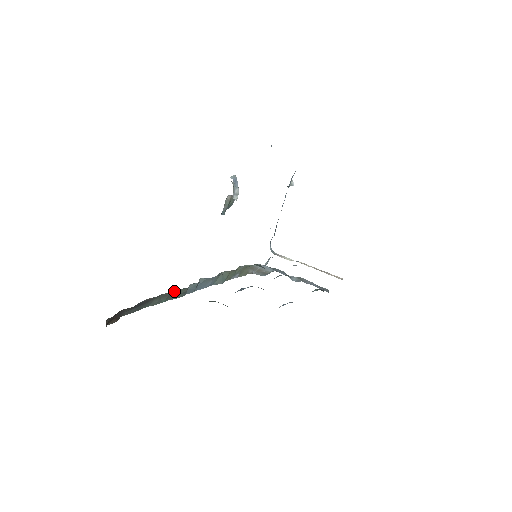
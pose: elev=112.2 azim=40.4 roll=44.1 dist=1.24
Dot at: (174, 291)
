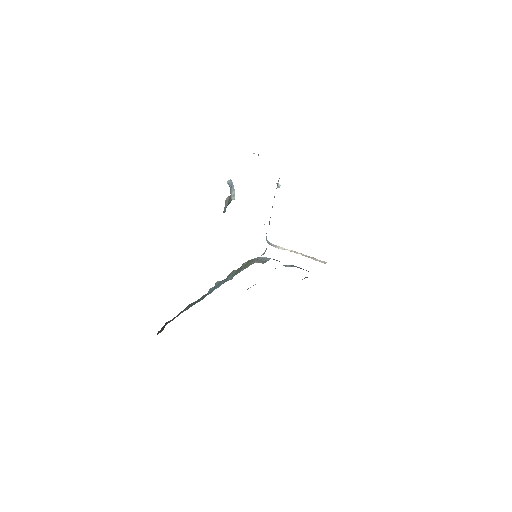
Dot at: occluded
